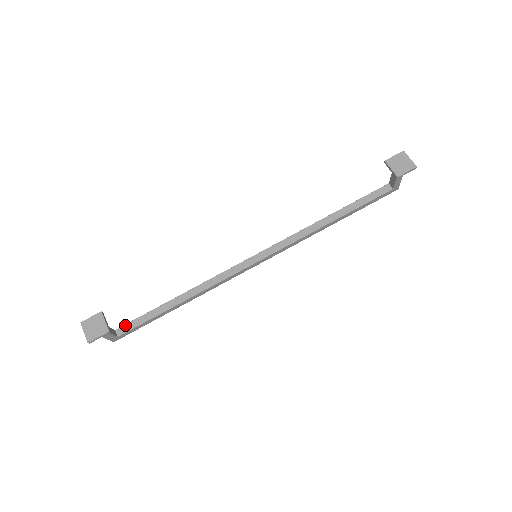
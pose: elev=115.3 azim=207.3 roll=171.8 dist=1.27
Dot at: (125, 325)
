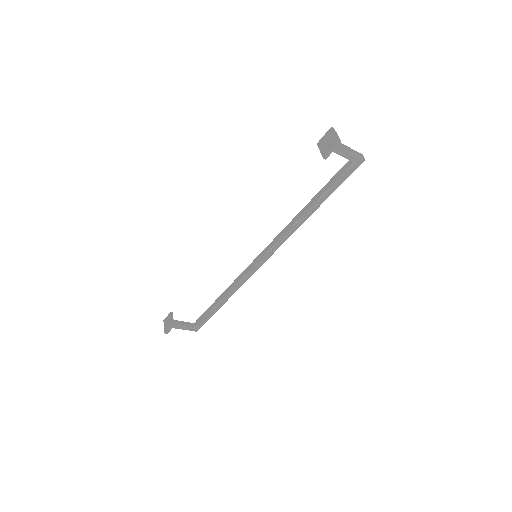
Dot at: (198, 319)
